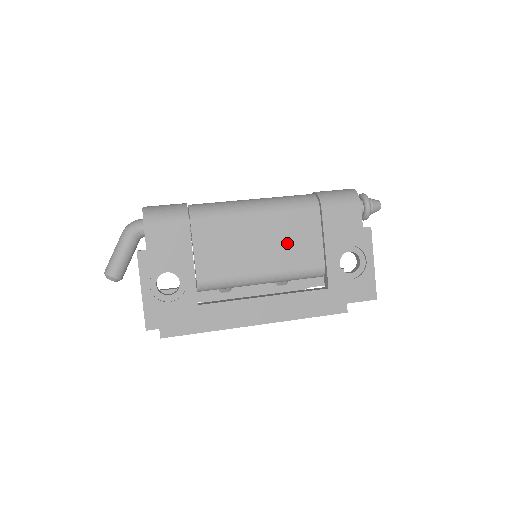
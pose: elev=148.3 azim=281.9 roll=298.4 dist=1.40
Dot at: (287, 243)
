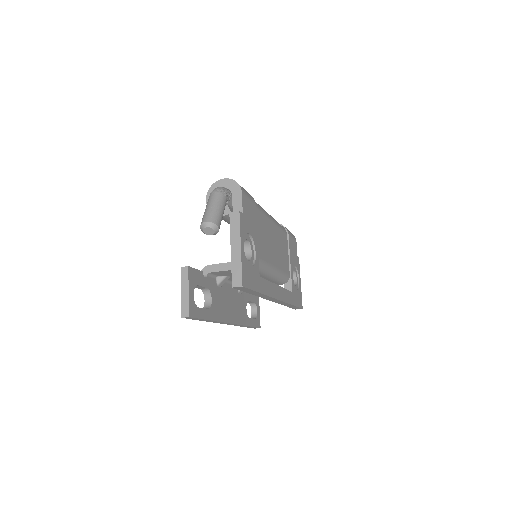
Dot at: (281, 250)
